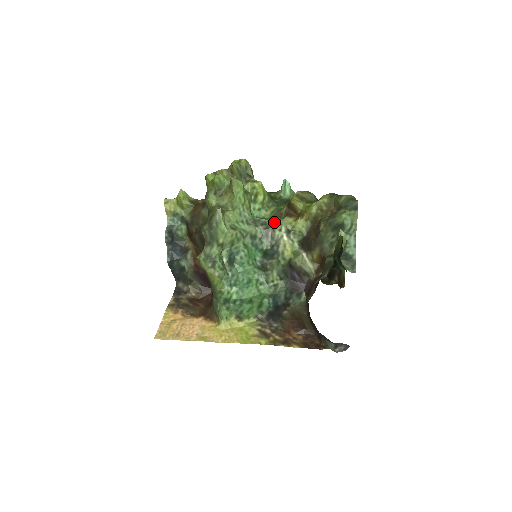
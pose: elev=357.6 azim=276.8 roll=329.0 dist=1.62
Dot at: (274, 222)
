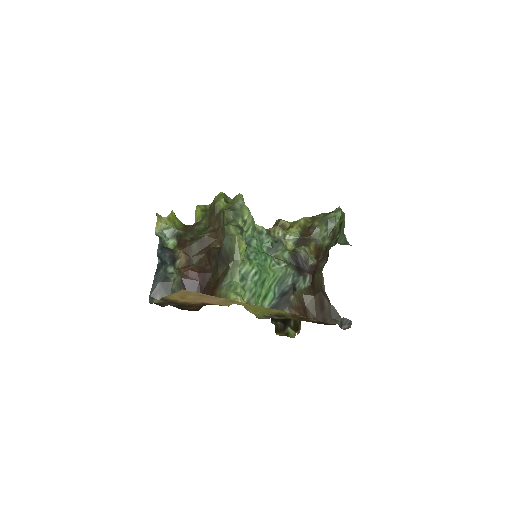
Dot at: (273, 228)
